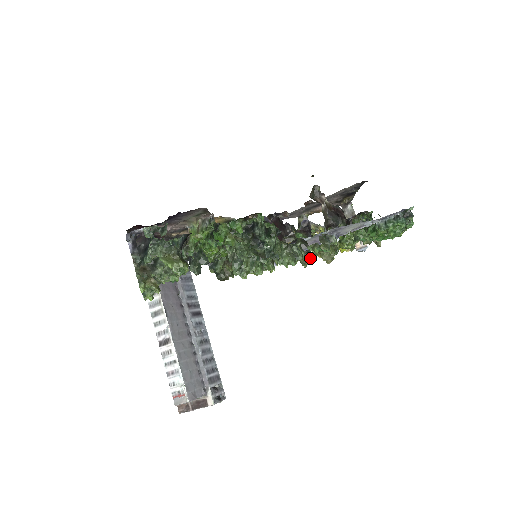
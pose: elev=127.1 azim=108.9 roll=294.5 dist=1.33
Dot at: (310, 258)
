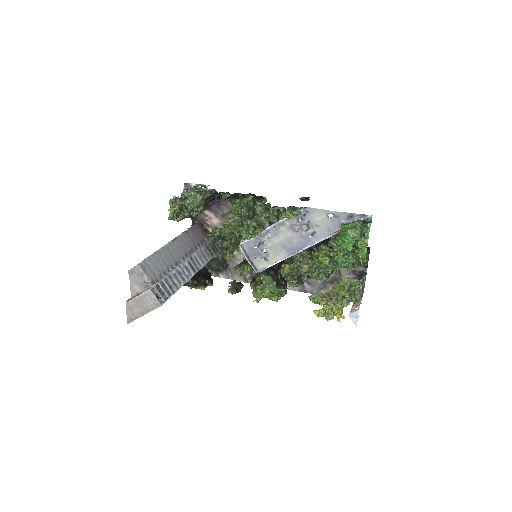
Dot at: occluded
